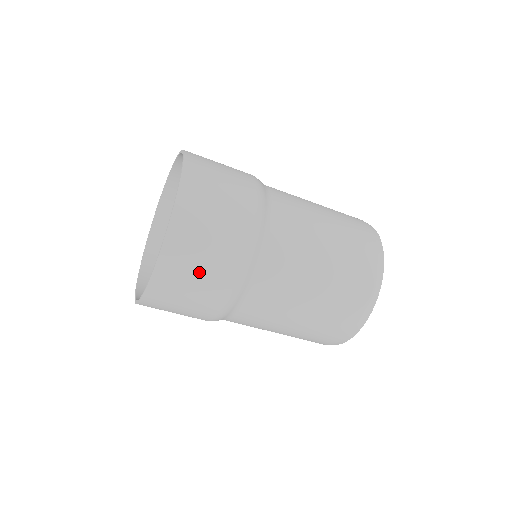
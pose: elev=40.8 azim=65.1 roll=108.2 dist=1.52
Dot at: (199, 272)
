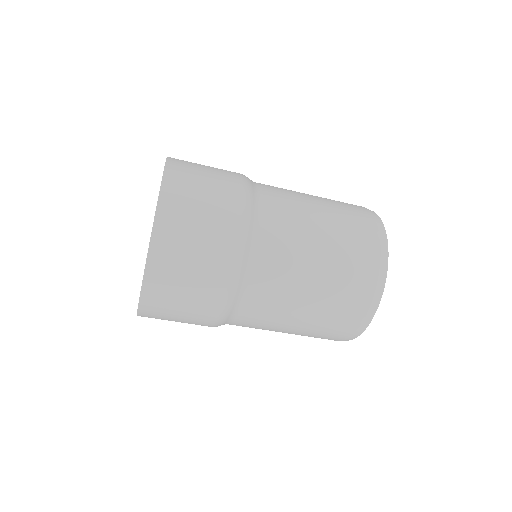
Dot at: (188, 281)
